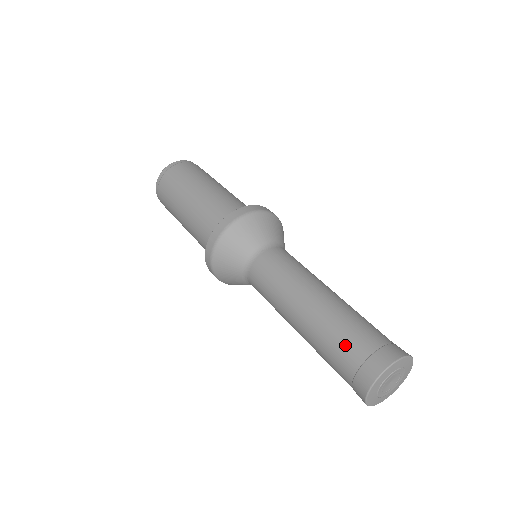
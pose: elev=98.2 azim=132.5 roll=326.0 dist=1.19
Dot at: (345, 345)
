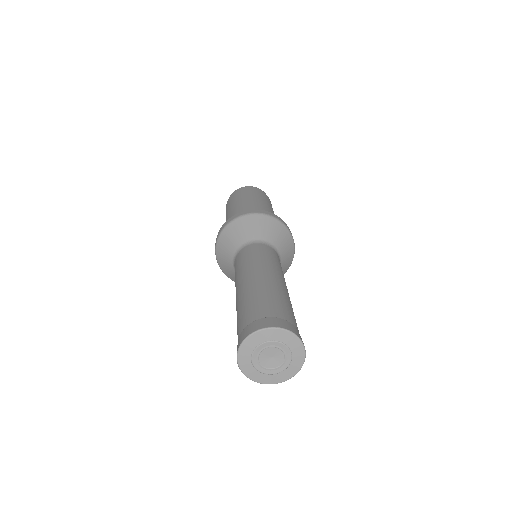
Dot at: (237, 332)
